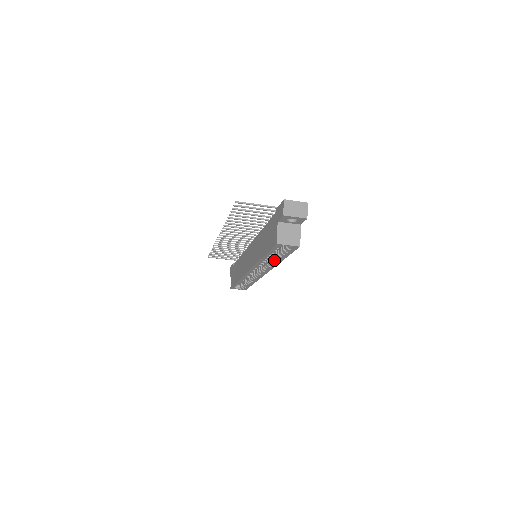
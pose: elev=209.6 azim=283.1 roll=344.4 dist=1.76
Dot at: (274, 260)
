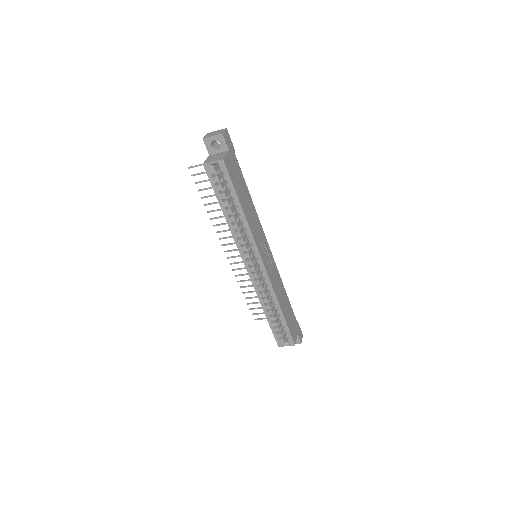
Dot at: (238, 216)
